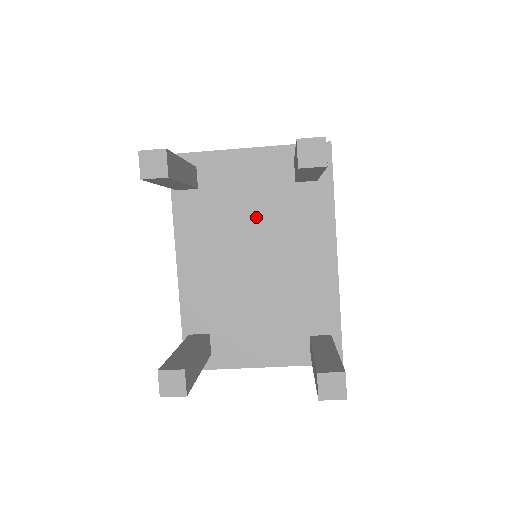
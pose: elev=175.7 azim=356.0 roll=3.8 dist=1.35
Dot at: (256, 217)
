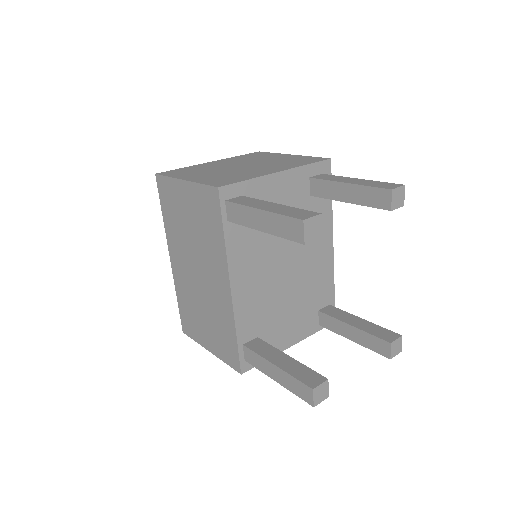
Dot at: occluded
